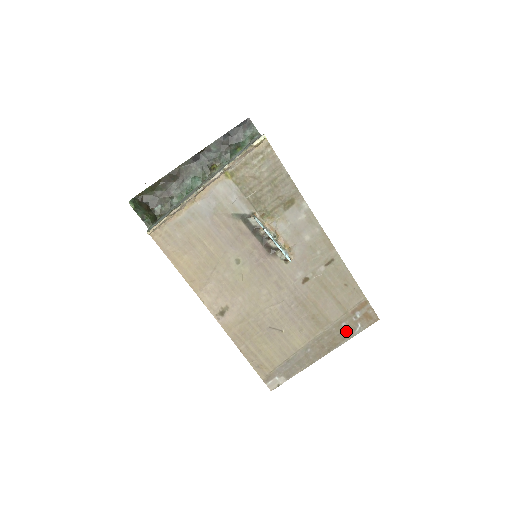
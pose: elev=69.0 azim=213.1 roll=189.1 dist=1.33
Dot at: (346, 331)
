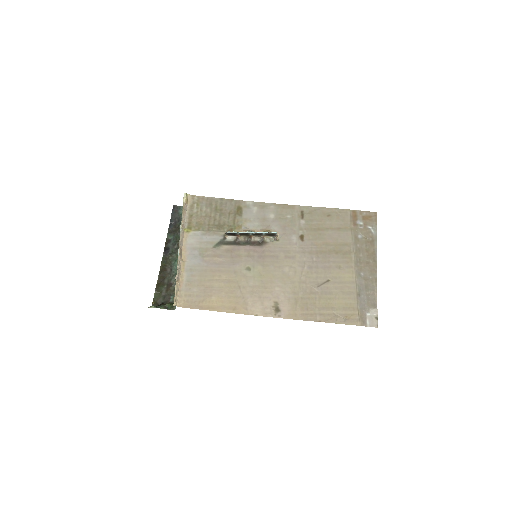
Dot at: (367, 239)
